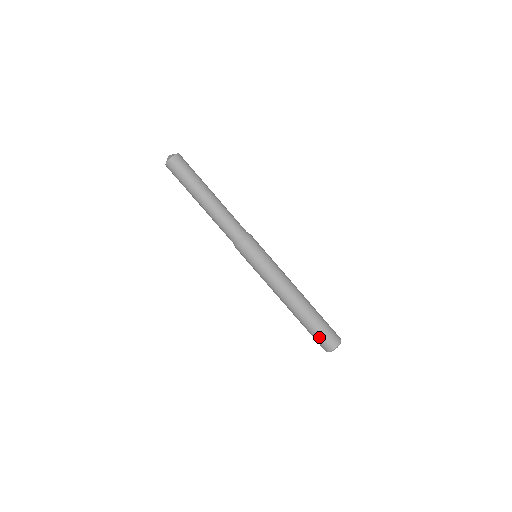
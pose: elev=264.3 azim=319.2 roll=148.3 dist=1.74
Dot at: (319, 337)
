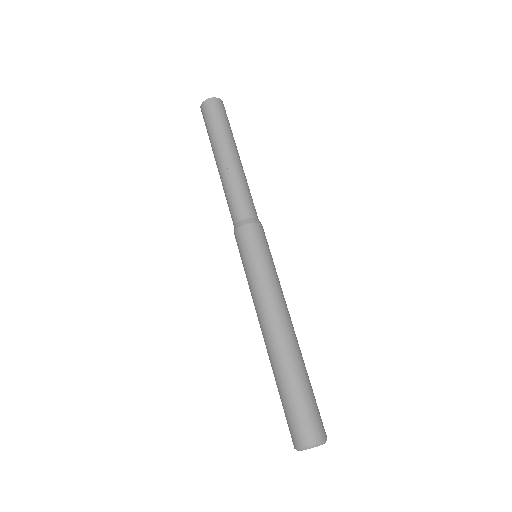
Dot at: (287, 415)
